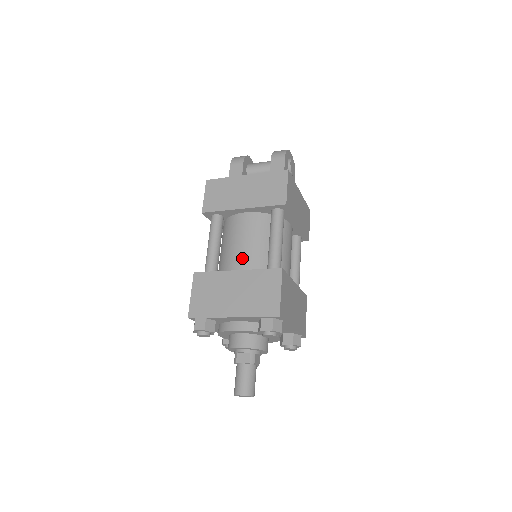
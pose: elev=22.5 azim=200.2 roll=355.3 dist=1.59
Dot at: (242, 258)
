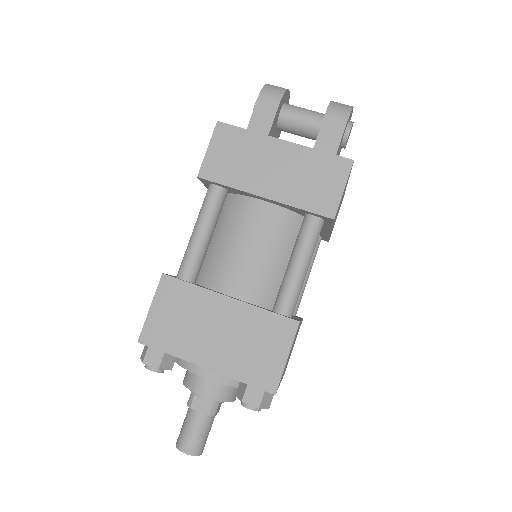
Dot at: (241, 275)
